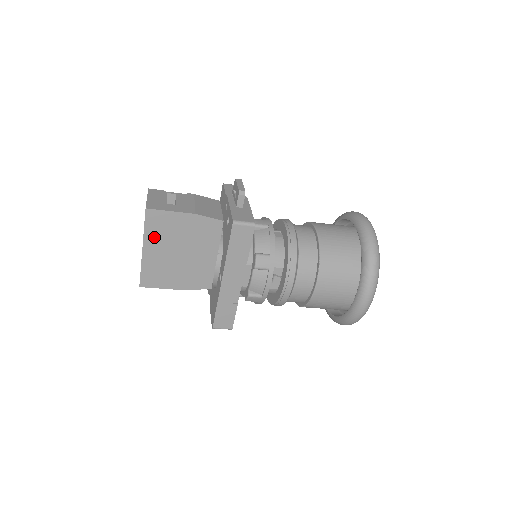
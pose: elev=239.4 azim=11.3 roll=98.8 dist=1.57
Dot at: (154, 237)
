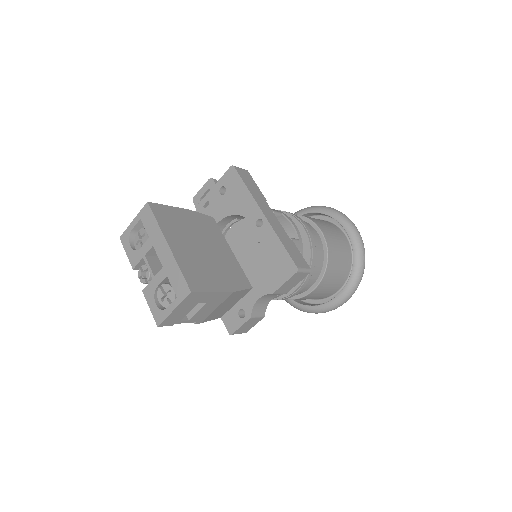
Dot at: (170, 231)
